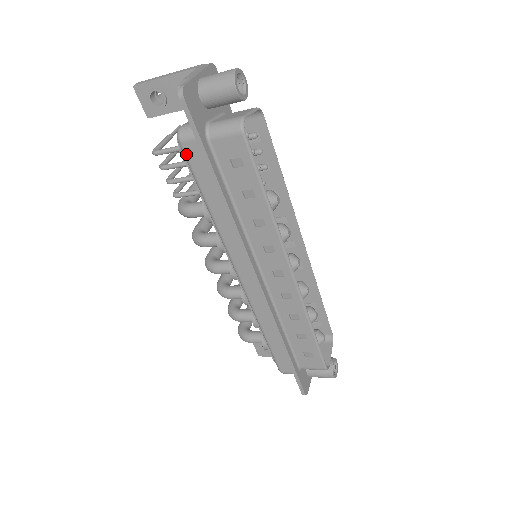
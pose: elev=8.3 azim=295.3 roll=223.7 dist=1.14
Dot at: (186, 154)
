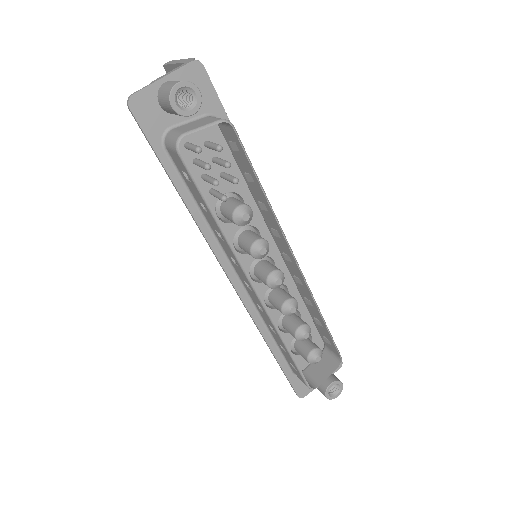
Dot at: occluded
